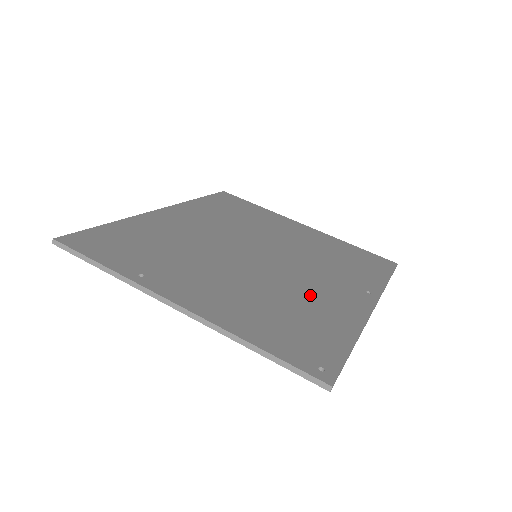
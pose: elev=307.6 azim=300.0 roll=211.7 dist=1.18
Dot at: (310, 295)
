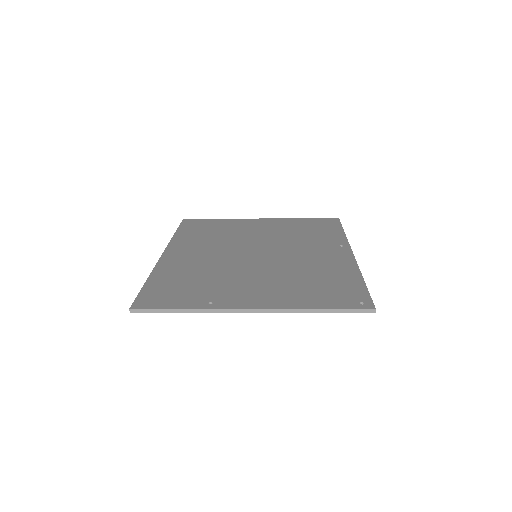
Dot at: (313, 265)
